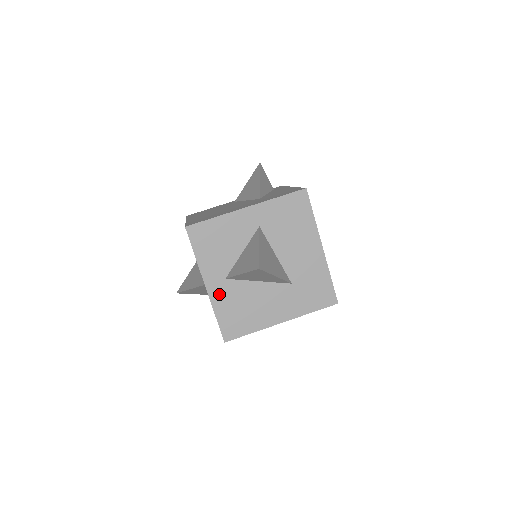
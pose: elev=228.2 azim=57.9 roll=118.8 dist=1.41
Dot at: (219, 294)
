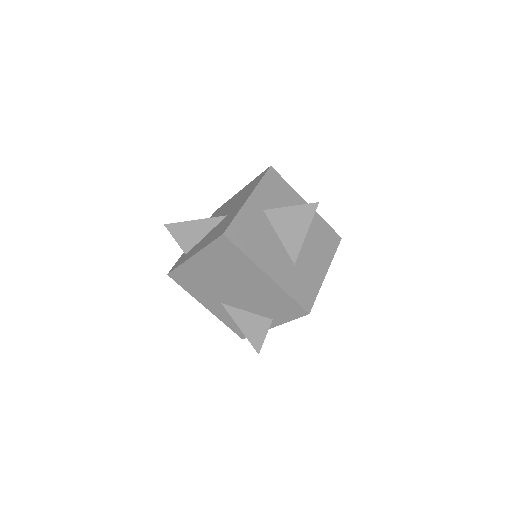
Dot at: (251, 210)
